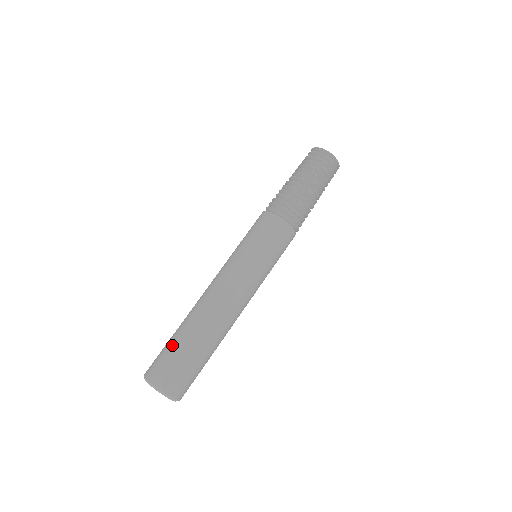
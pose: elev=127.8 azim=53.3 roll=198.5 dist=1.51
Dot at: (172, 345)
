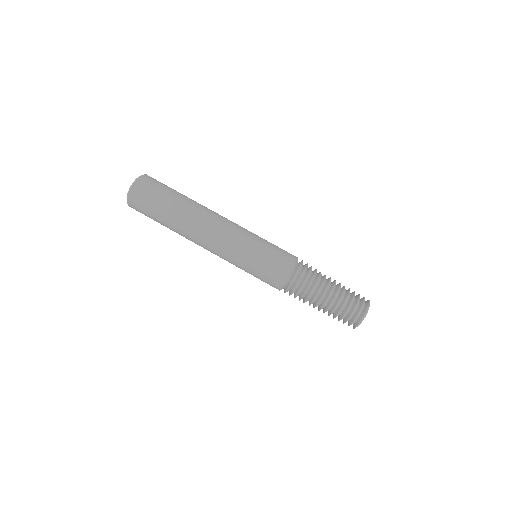
Dot at: occluded
